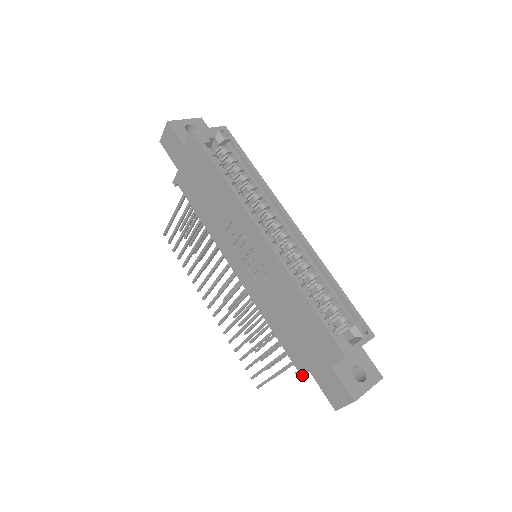
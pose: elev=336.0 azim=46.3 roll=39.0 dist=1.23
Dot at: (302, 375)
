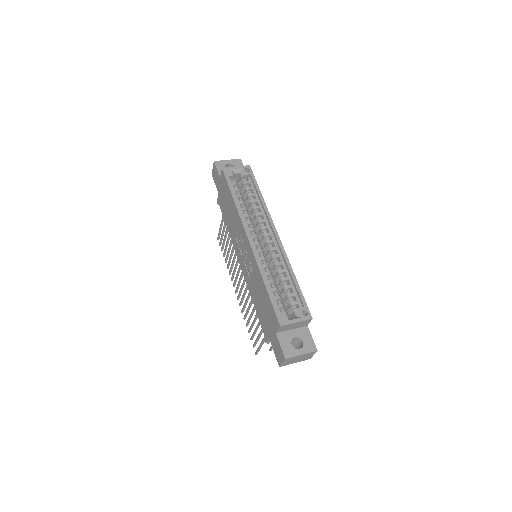
Dot at: (266, 341)
